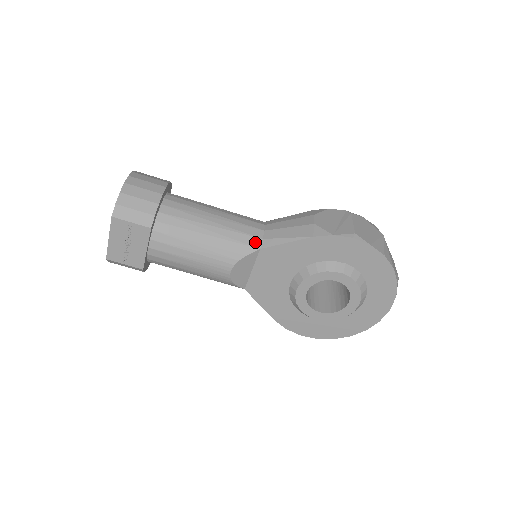
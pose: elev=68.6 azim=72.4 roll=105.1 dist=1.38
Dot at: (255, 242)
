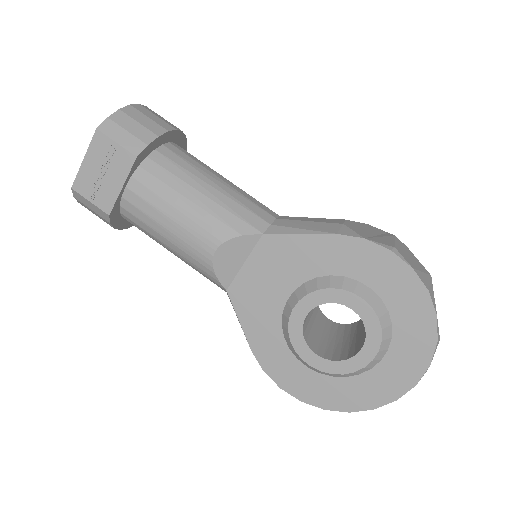
Dot at: (259, 224)
